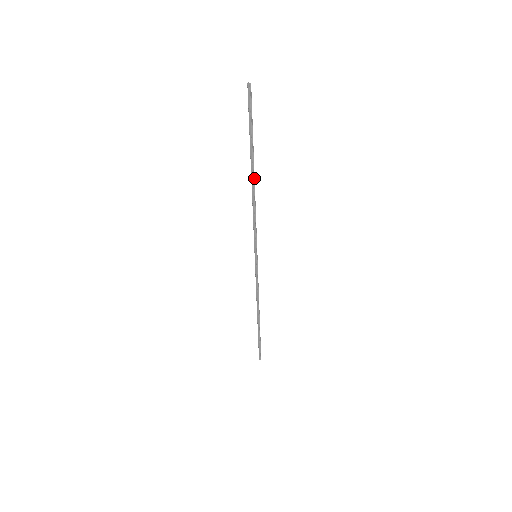
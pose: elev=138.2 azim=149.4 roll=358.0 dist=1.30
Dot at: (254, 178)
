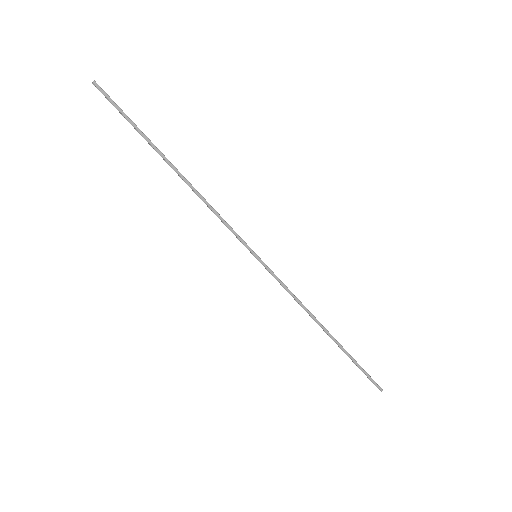
Dot at: (177, 170)
